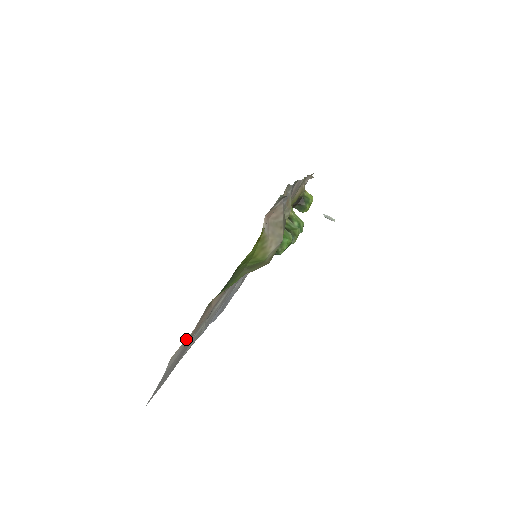
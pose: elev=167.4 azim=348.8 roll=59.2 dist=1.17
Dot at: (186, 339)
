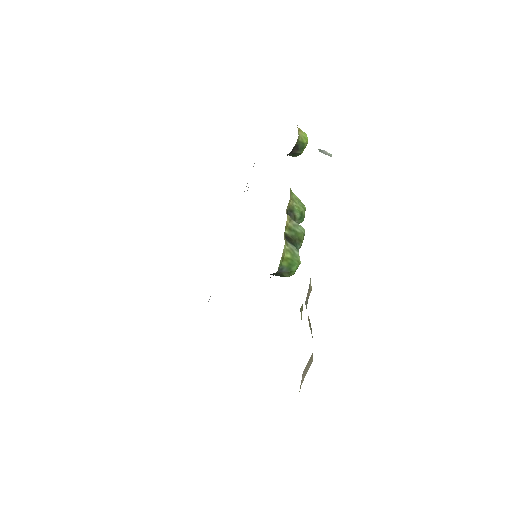
Dot at: occluded
